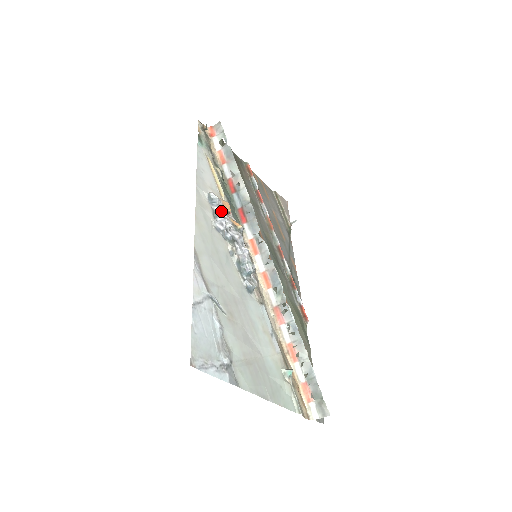
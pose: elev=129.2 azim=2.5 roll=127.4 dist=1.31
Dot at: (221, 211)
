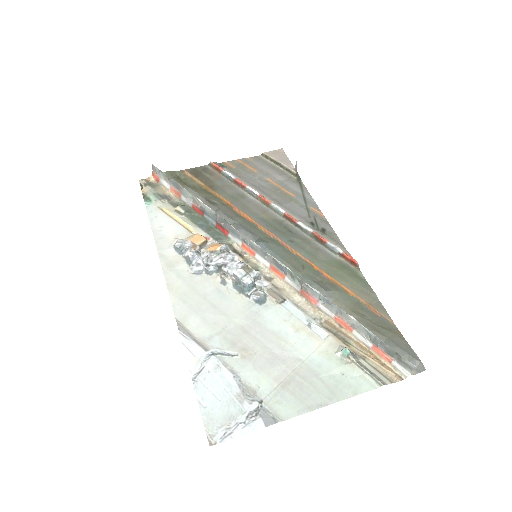
Dot at: (191, 253)
